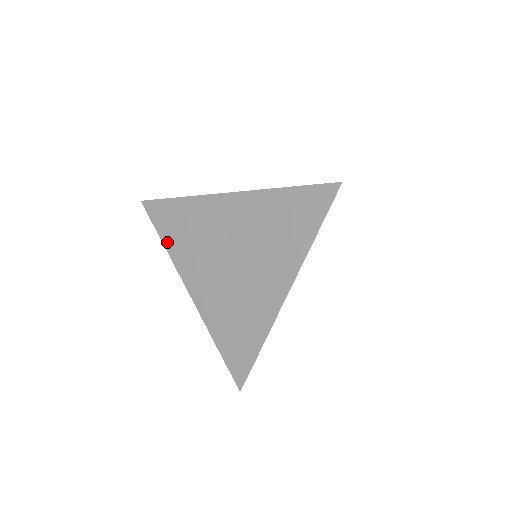
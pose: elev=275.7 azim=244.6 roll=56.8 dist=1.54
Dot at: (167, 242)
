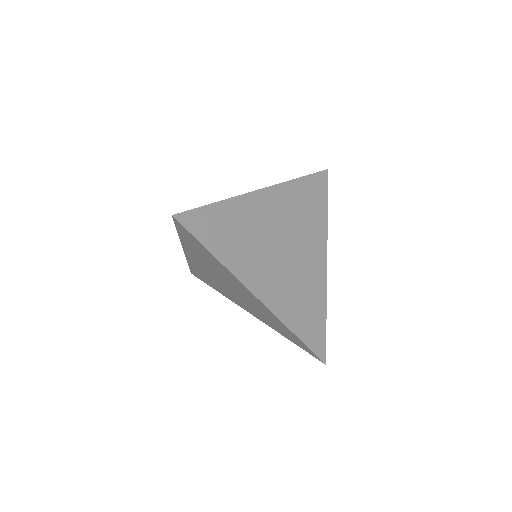
Dot at: occluded
